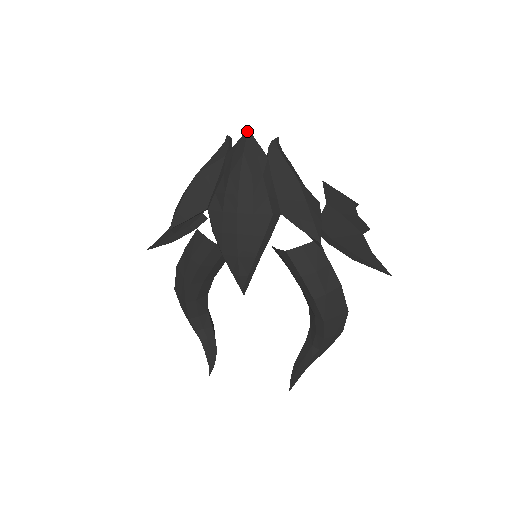
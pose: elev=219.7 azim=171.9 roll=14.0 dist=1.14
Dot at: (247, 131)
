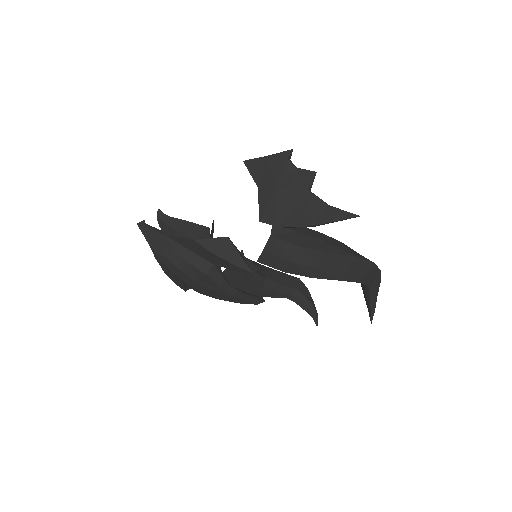
Dot at: (138, 226)
